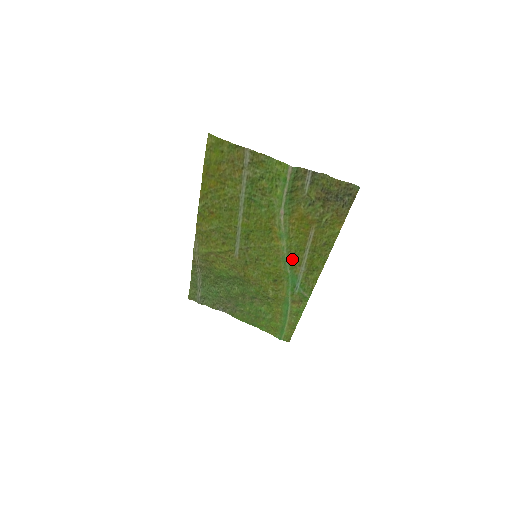
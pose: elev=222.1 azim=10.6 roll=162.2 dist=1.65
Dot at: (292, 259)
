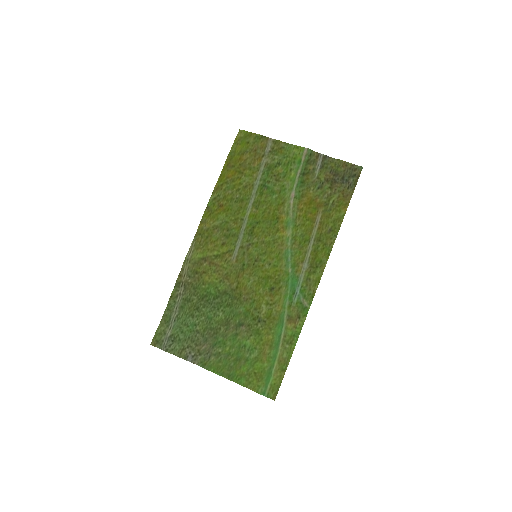
Dot at: (295, 254)
